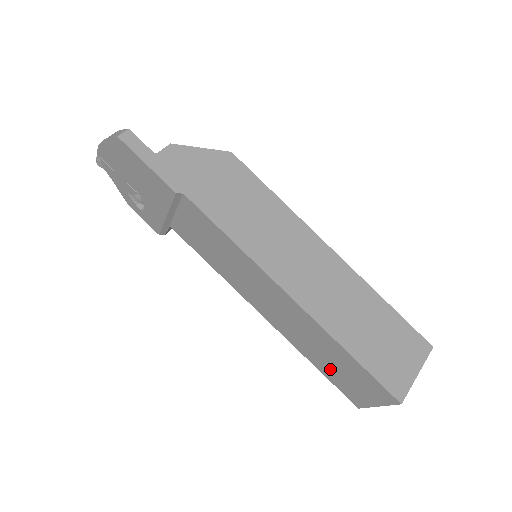
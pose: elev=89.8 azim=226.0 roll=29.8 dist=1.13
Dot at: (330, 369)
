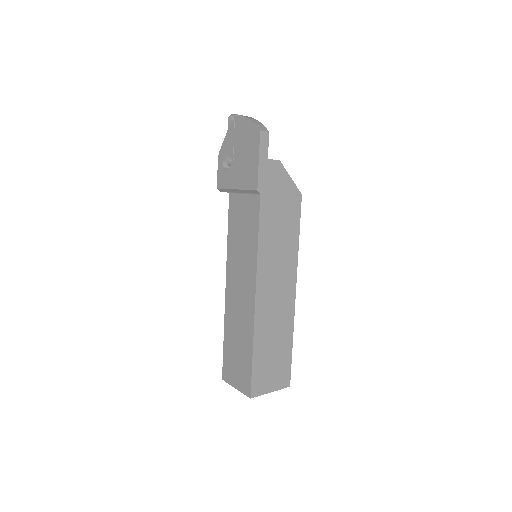
Dot at: (231, 348)
